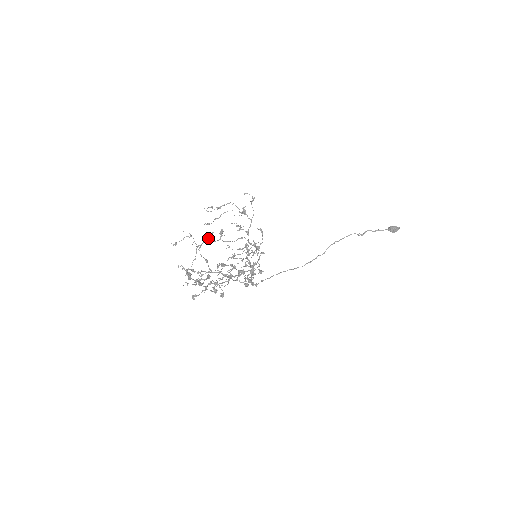
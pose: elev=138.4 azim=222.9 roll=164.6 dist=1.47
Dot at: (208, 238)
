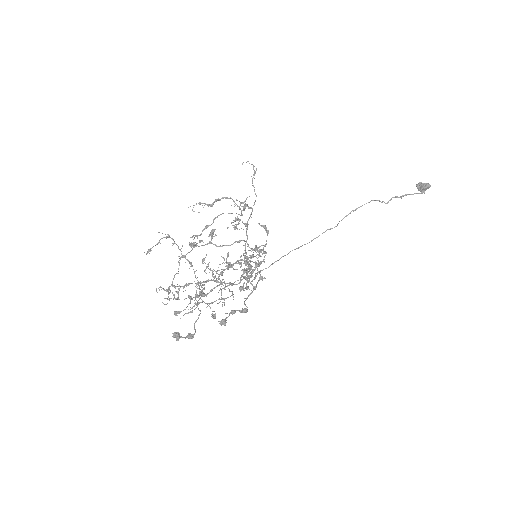
Dot at: (194, 242)
